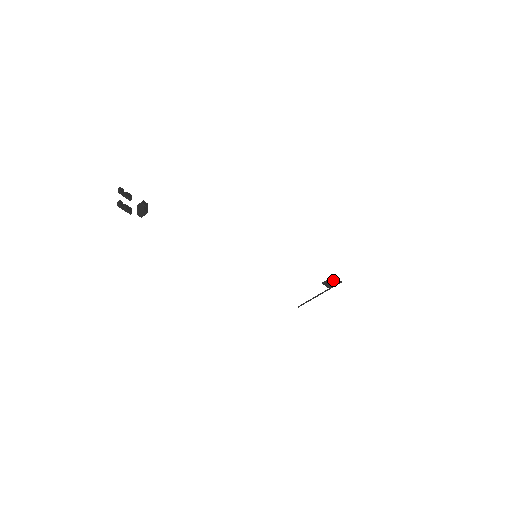
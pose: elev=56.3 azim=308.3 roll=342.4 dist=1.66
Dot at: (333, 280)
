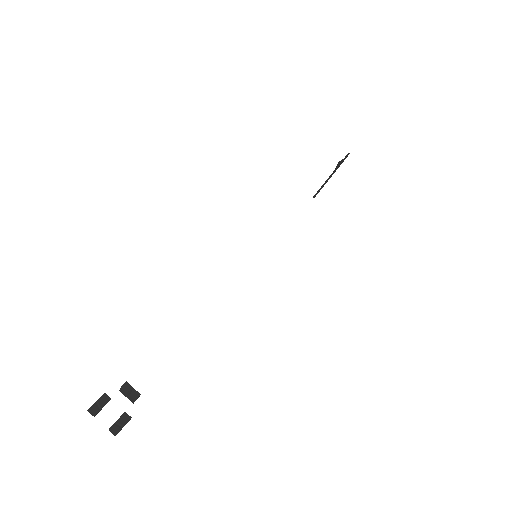
Dot at: (340, 164)
